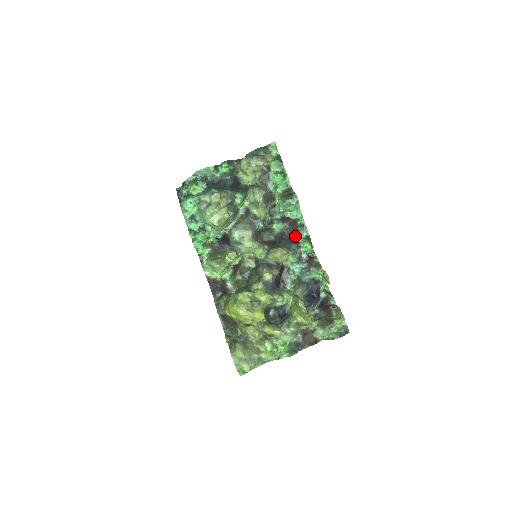
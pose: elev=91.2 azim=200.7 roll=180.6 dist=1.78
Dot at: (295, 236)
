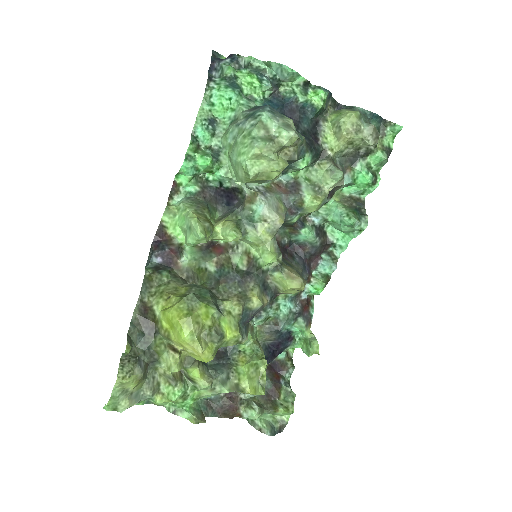
Dot at: (313, 261)
